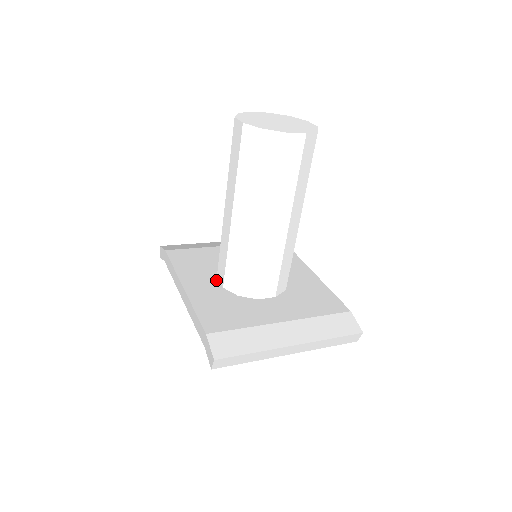
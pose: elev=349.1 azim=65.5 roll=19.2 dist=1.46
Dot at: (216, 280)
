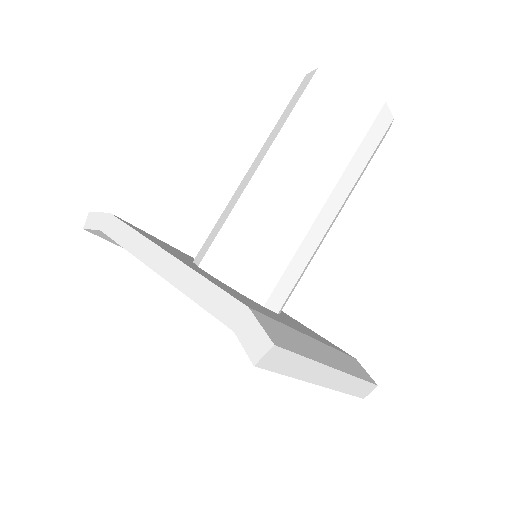
Dot at: (200, 268)
